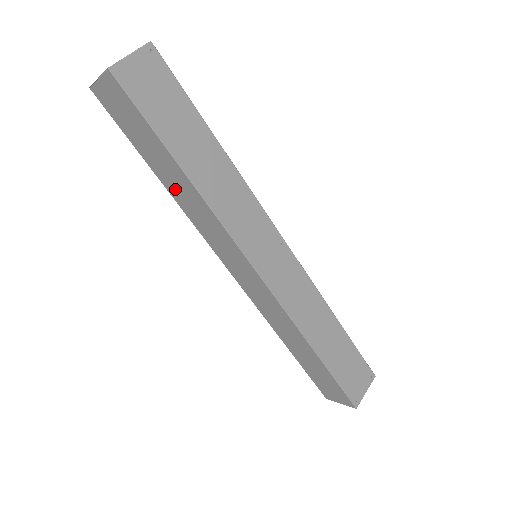
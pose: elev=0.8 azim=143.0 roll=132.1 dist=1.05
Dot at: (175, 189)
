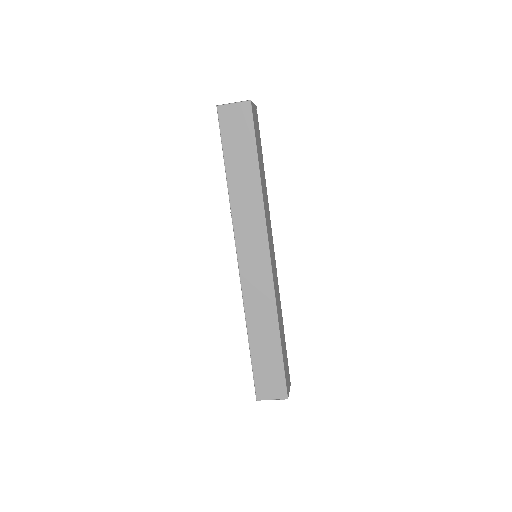
Dot at: (238, 186)
